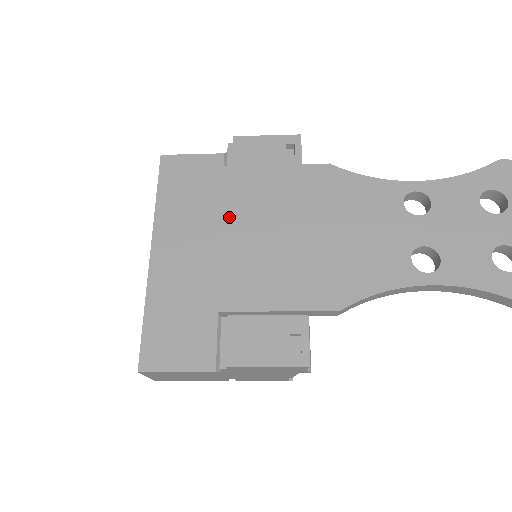
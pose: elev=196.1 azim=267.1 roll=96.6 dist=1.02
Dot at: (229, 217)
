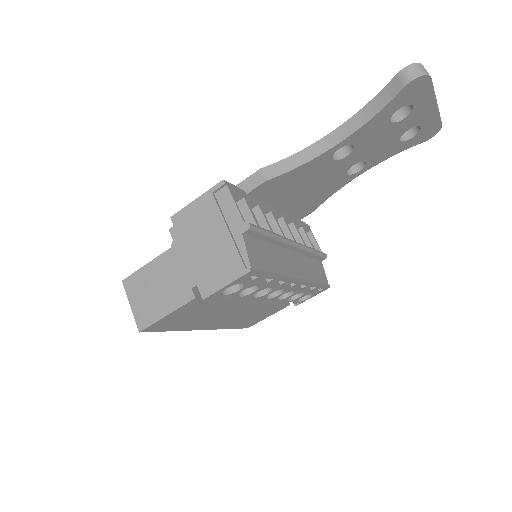
Dot at: occluded
